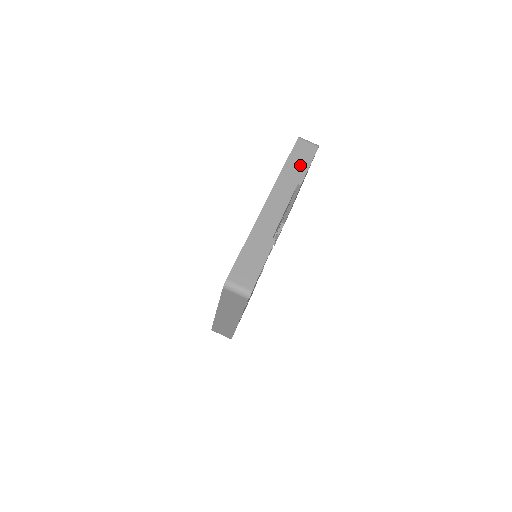
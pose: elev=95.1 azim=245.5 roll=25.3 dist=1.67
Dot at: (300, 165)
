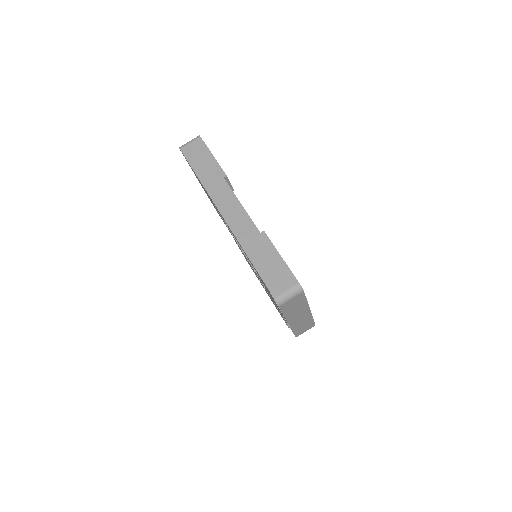
Dot at: (207, 164)
